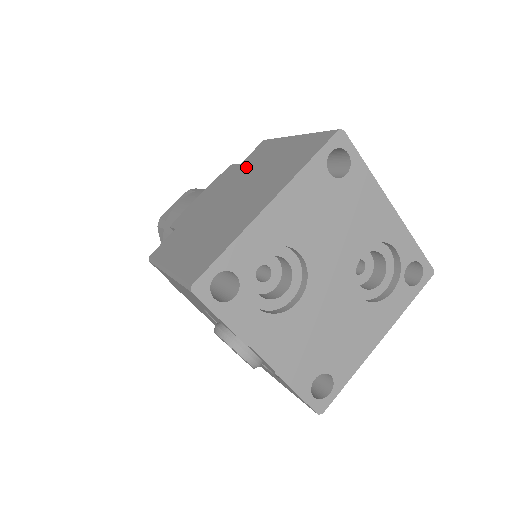
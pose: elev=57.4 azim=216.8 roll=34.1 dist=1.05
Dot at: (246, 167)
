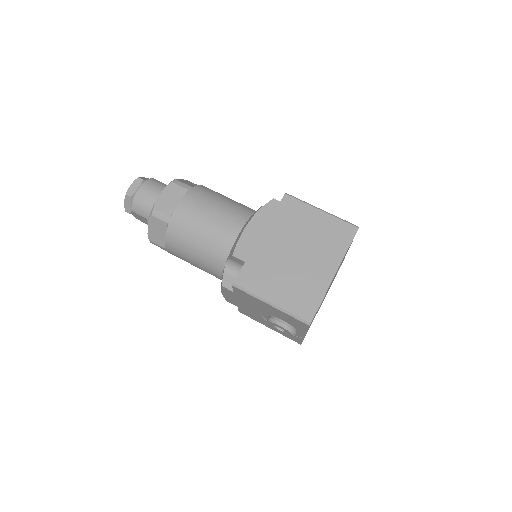
Dot at: (286, 221)
